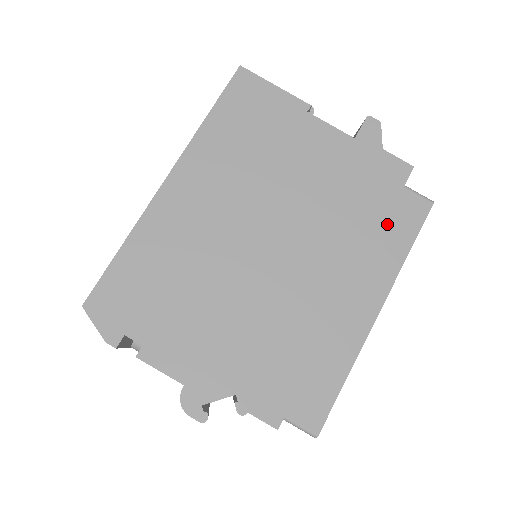
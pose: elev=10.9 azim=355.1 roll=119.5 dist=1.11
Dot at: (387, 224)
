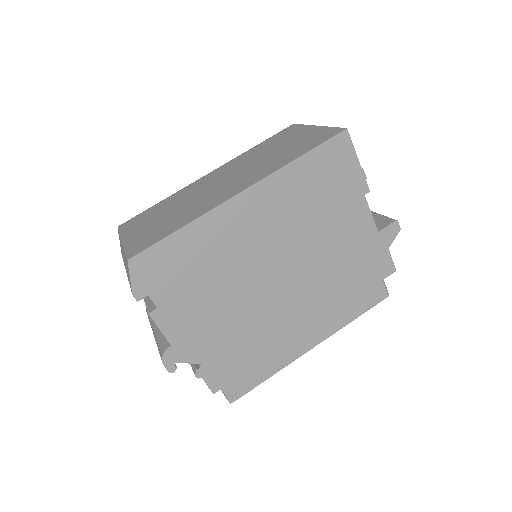
Dot at: occluded
